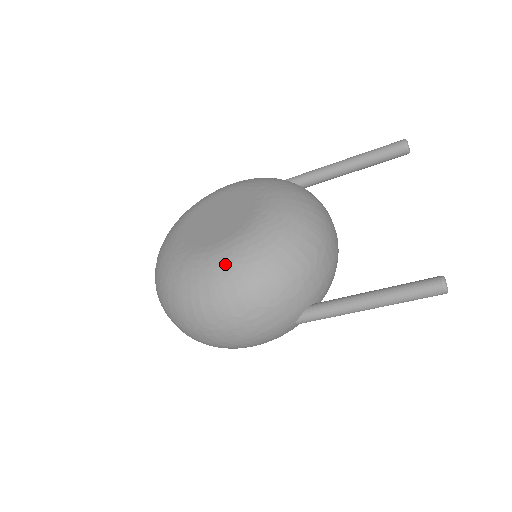
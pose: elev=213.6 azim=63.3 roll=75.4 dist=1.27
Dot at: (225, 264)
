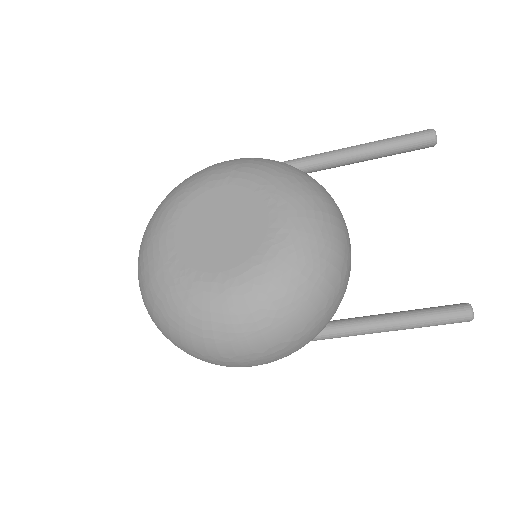
Dot at: (245, 301)
